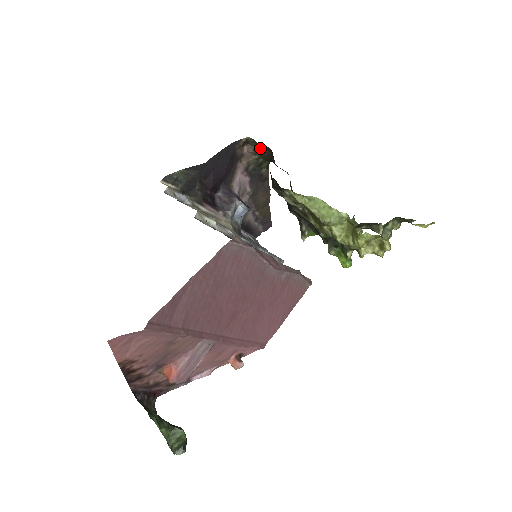
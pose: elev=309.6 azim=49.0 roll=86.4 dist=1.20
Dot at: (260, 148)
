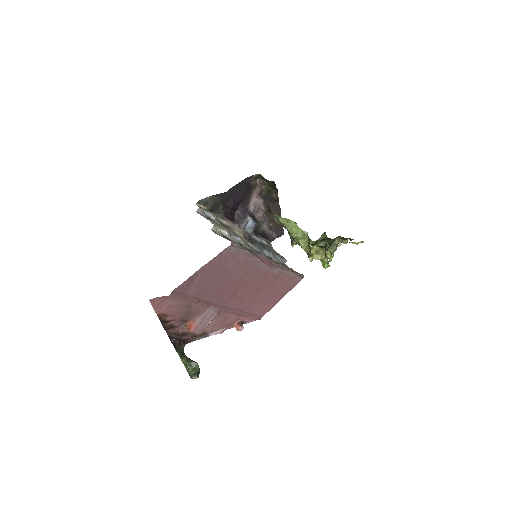
Dot at: (265, 182)
